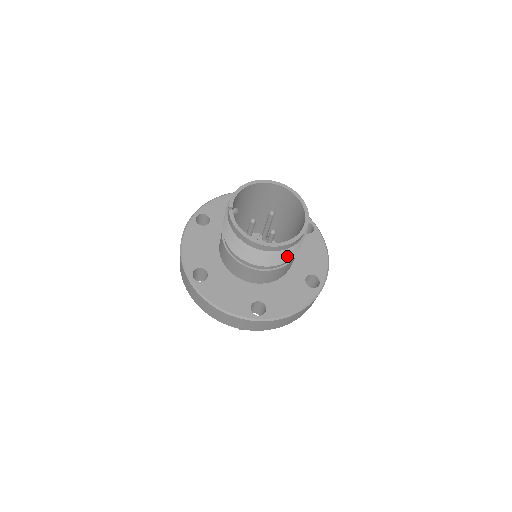
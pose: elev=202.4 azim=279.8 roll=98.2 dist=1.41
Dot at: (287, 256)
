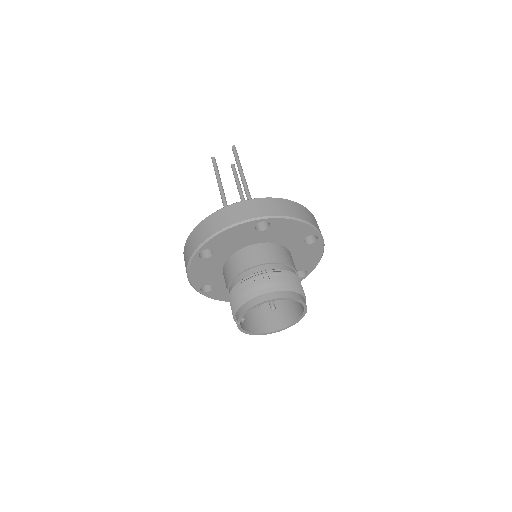
Dot at: (281, 312)
